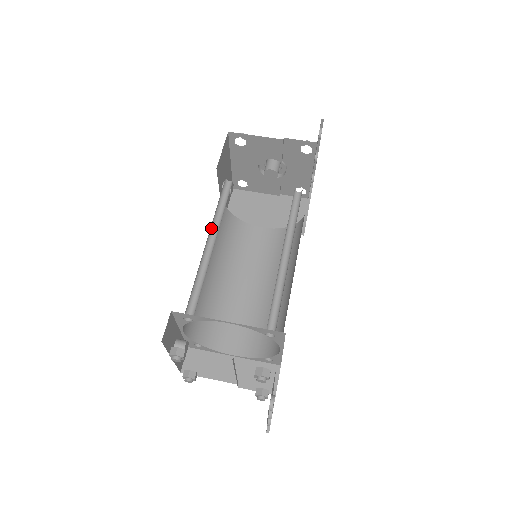
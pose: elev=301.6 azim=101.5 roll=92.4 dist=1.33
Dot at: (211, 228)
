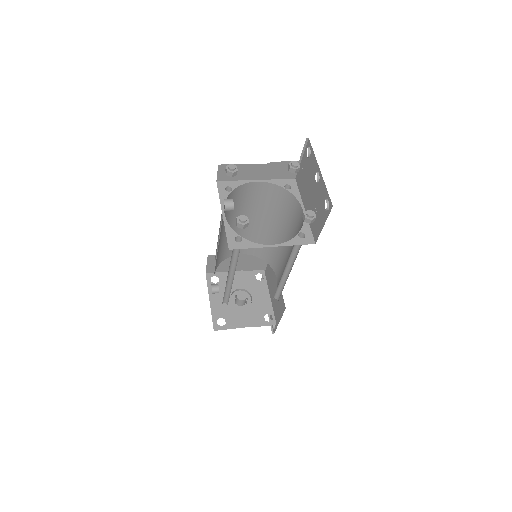
Dot at: occluded
